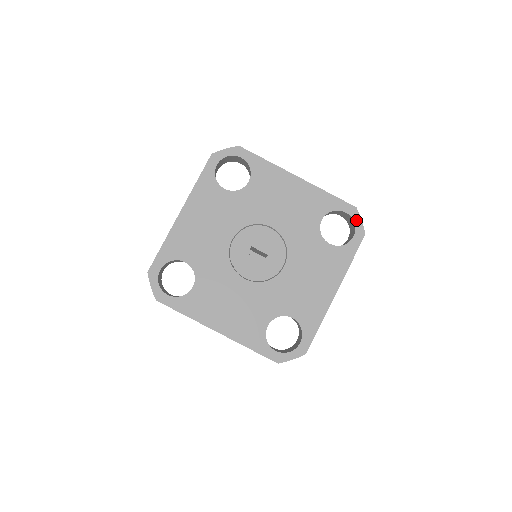
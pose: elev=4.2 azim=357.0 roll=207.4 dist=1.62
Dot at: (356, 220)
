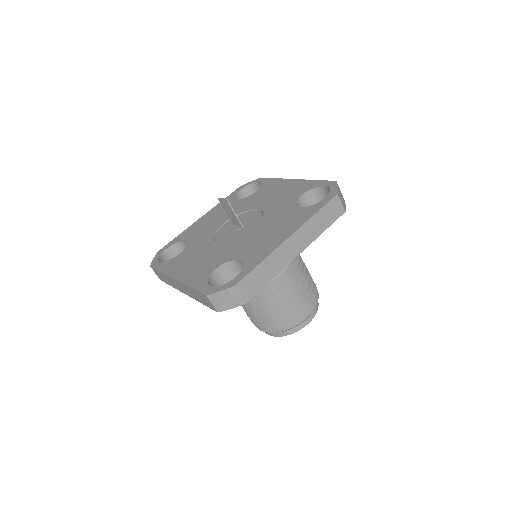
Dot at: (332, 188)
